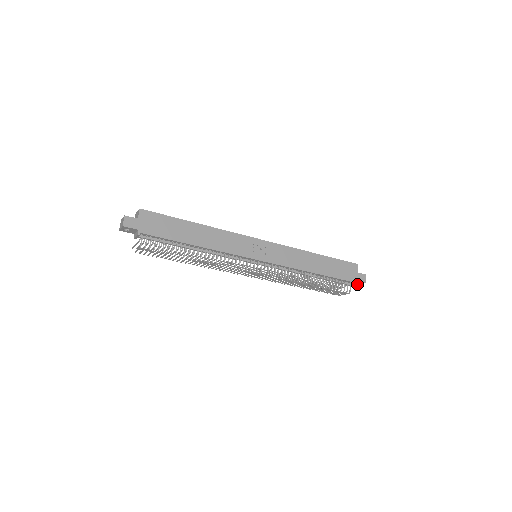
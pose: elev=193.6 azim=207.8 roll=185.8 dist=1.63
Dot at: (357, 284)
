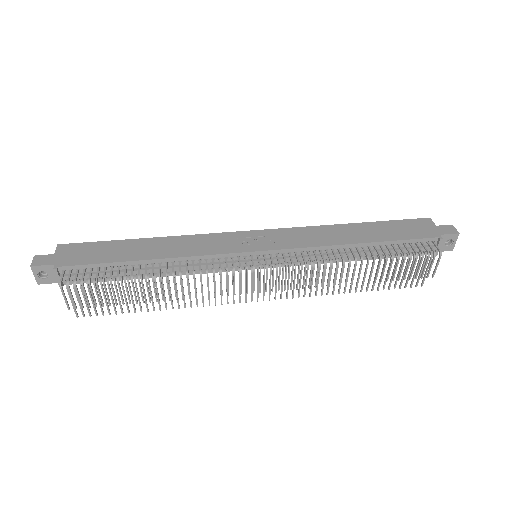
Dot at: (451, 248)
